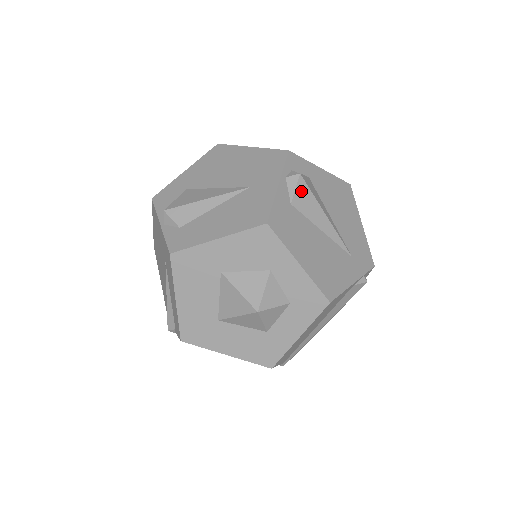
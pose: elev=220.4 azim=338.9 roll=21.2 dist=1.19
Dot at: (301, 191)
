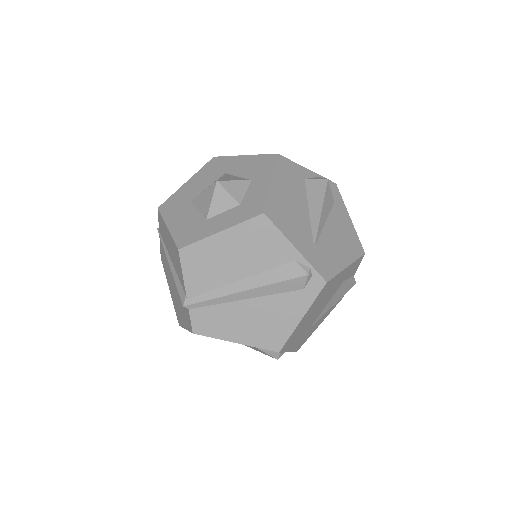
Dot at: (319, 184)
